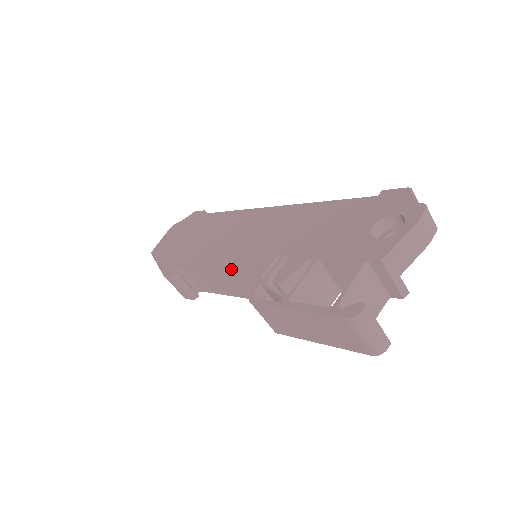
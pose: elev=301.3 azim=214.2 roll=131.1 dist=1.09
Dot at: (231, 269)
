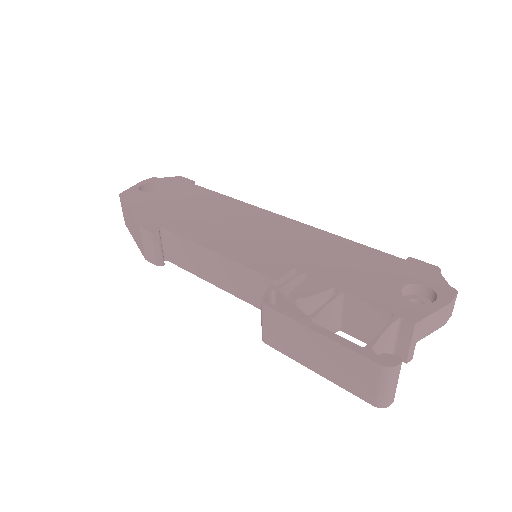
Dot at: (235, 258)
